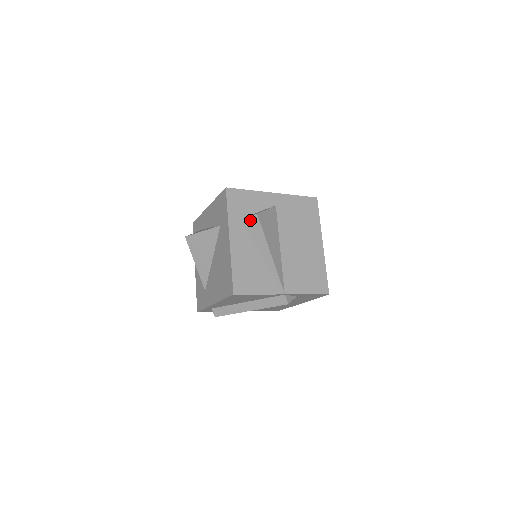
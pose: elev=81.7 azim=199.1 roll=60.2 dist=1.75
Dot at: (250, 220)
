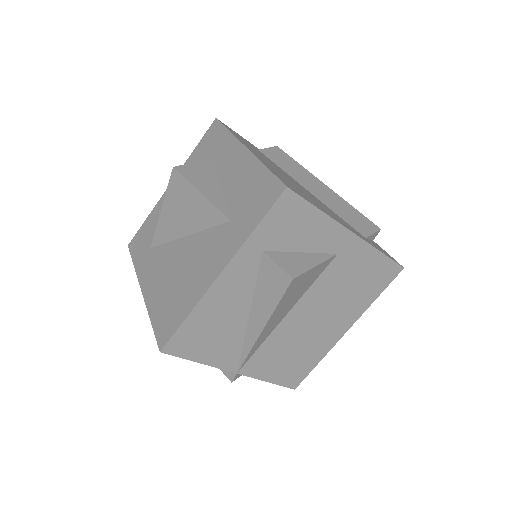
Dot at: (276, 271)
